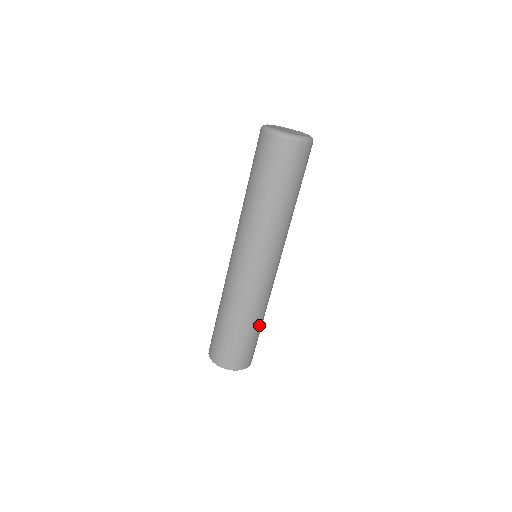
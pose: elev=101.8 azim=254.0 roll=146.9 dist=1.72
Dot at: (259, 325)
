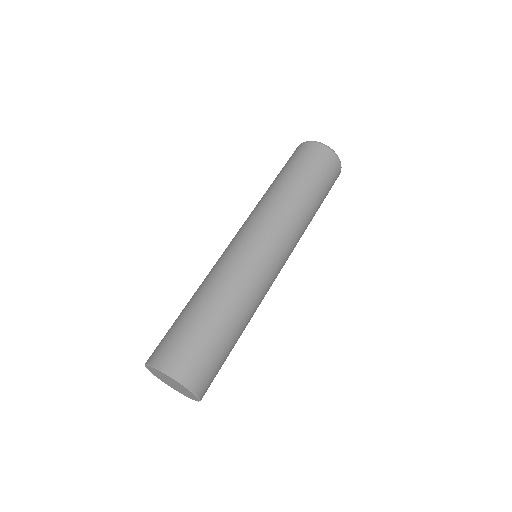
Dot at: (229, 324)
